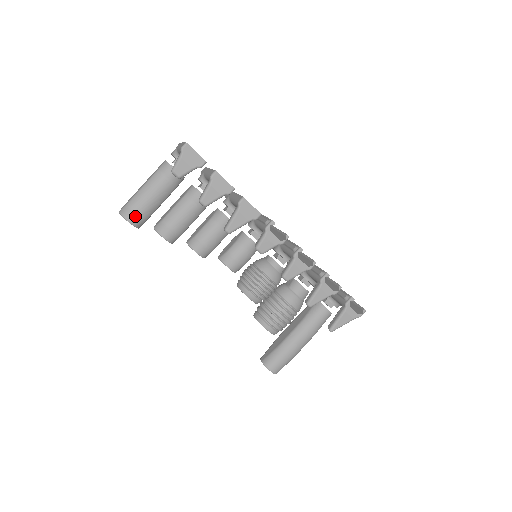
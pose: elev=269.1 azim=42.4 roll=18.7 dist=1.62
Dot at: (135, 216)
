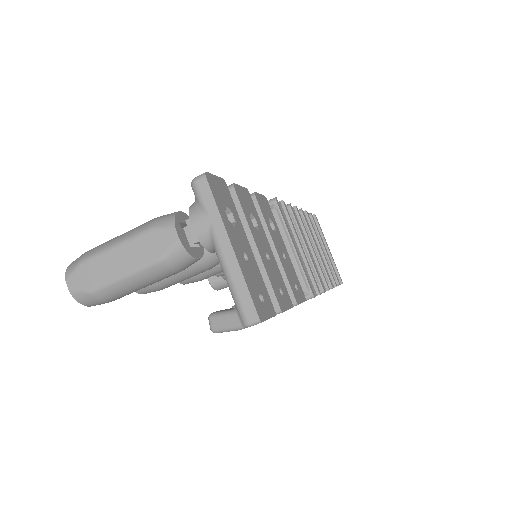
Dot at: occluded
